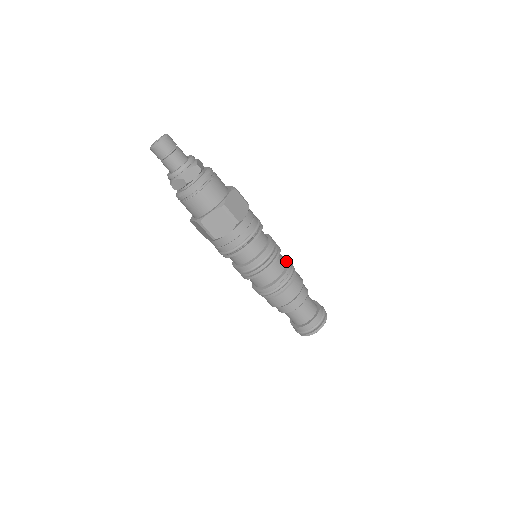
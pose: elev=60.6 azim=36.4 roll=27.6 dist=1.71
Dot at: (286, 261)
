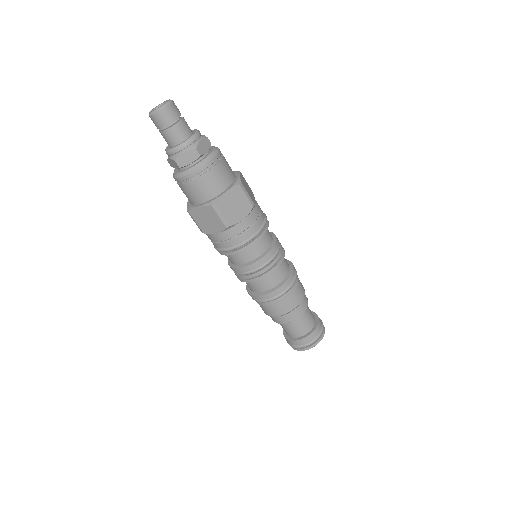
Dot at: (288, 272)
